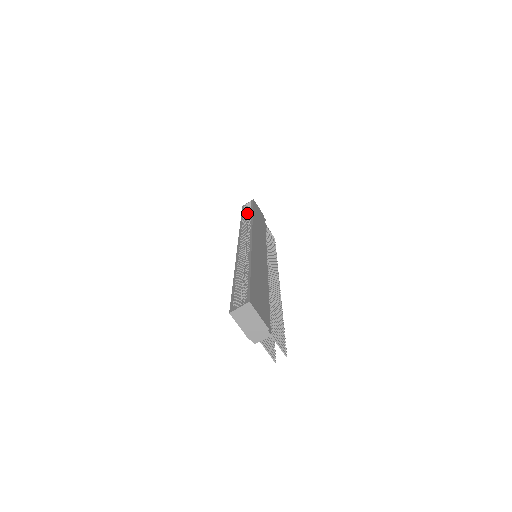
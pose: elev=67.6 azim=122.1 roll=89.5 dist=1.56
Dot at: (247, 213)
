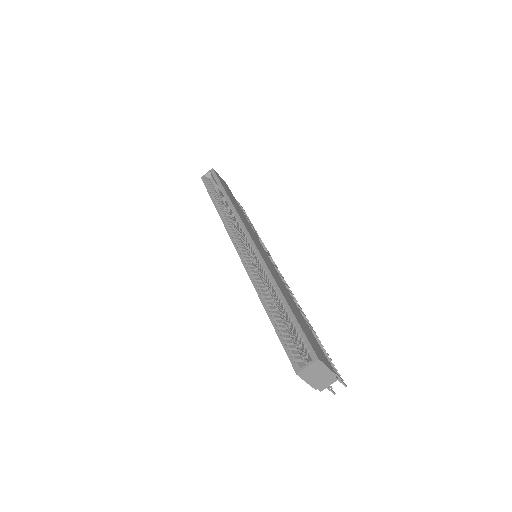
Dot at: (214, 190)
